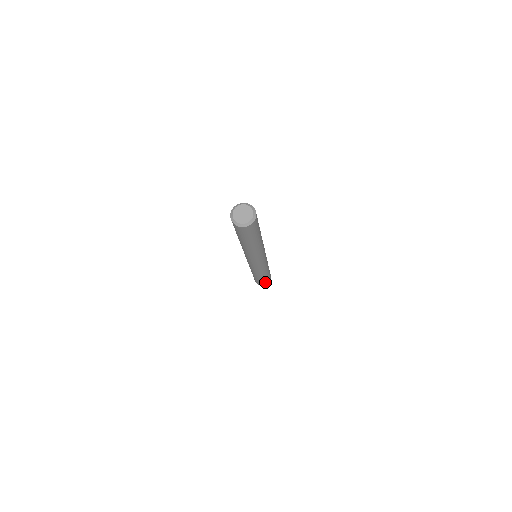
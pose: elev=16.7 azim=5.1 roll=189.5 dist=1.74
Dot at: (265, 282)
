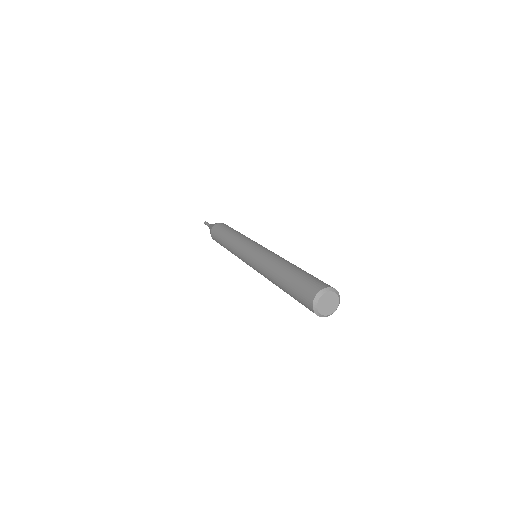
Dot at: occluded
